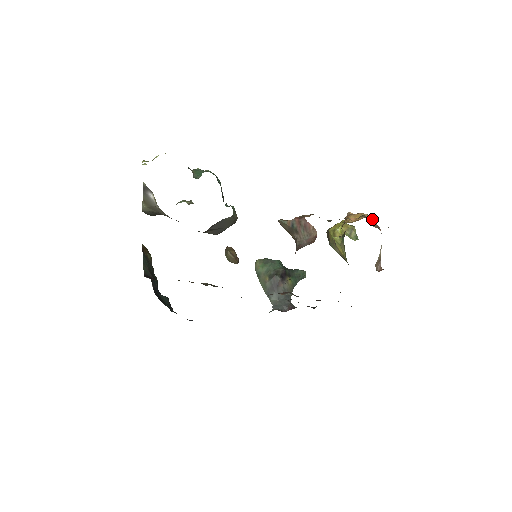
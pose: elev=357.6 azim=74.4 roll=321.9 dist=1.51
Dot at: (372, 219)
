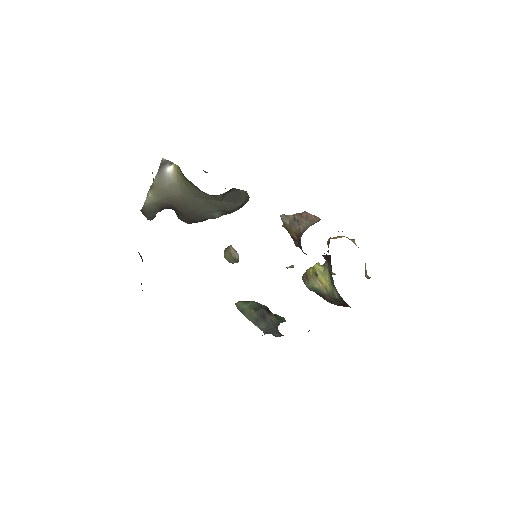
Dot at: (351, 240)
